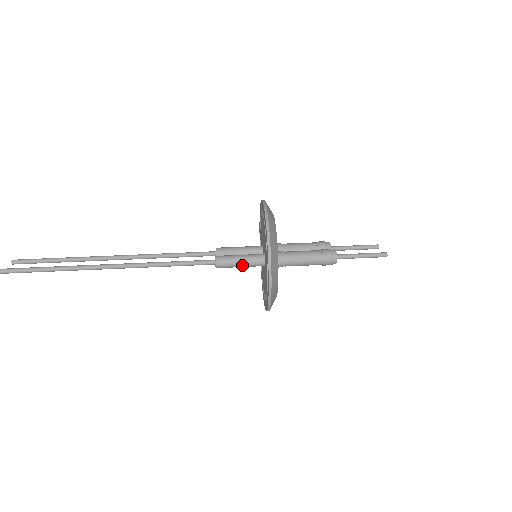
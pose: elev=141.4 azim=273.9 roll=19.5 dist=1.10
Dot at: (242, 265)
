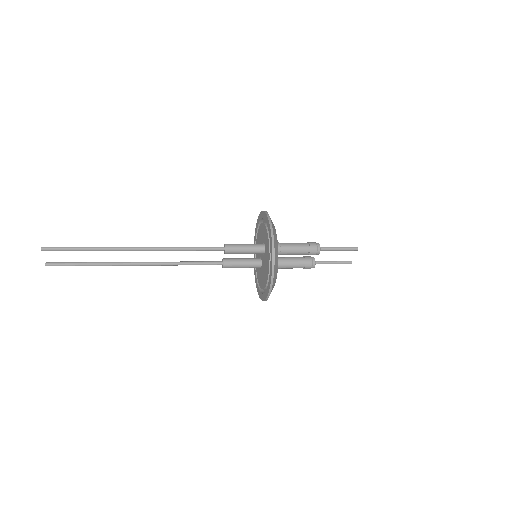
Dot at: (246, 247)
